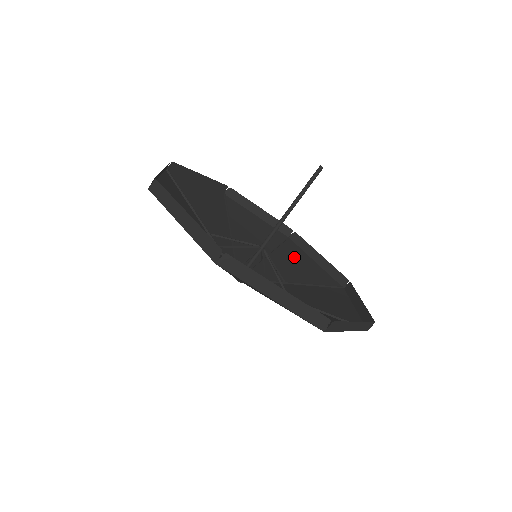
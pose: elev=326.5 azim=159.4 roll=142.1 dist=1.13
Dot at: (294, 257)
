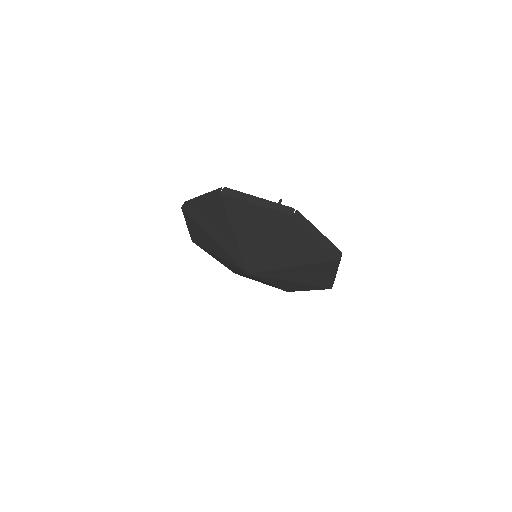
Dot at: (291, 288)
